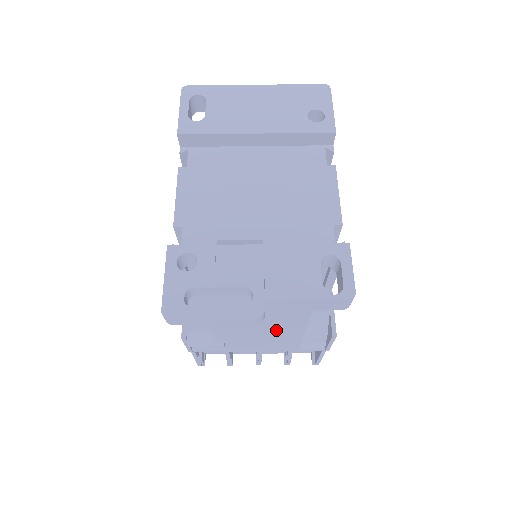
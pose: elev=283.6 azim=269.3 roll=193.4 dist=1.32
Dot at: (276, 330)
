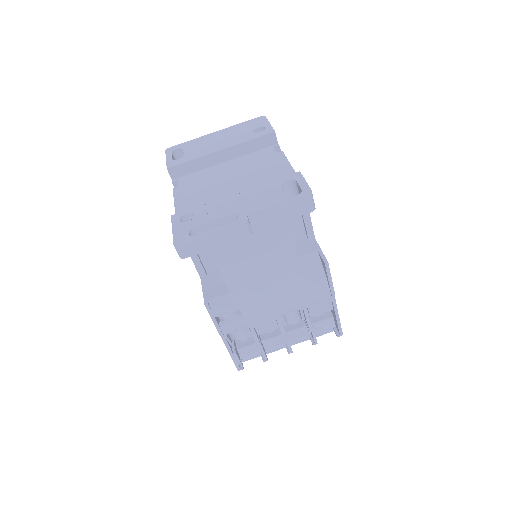
Dot at: (275, 266)
